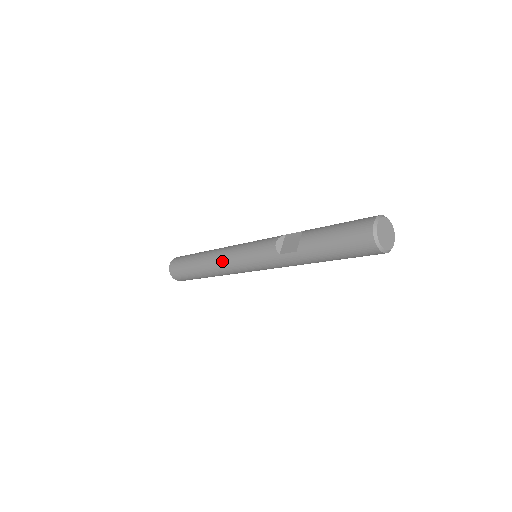
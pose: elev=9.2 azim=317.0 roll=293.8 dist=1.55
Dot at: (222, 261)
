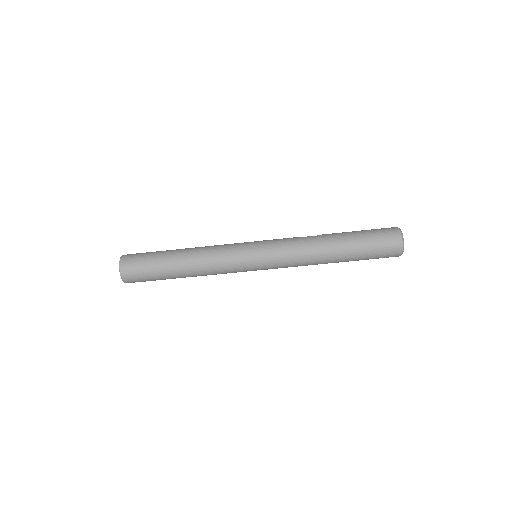
Dot at: (220, 245)
